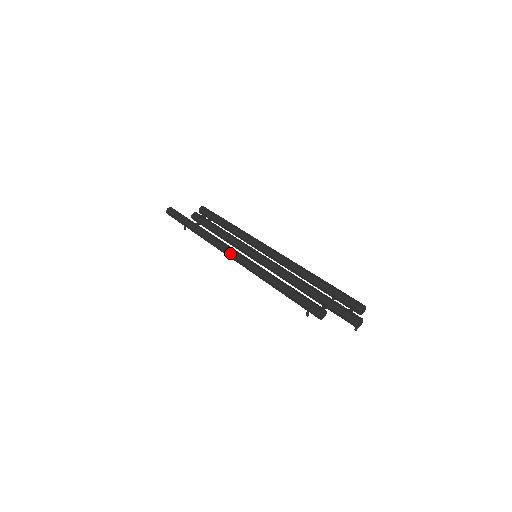
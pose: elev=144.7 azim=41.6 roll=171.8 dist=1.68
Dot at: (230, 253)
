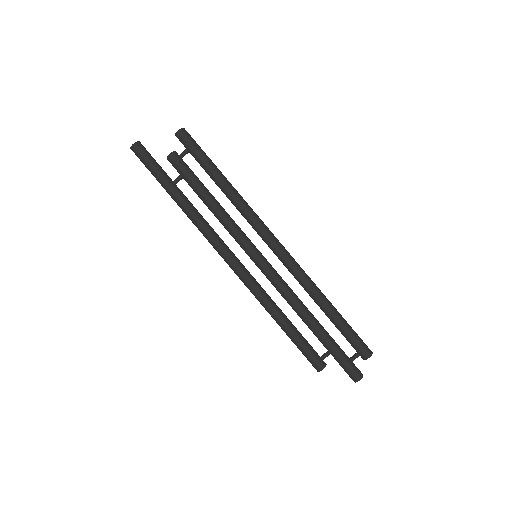
Dot at: occluded
